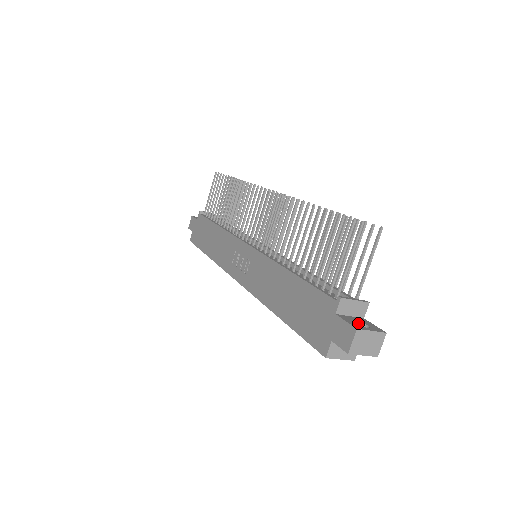
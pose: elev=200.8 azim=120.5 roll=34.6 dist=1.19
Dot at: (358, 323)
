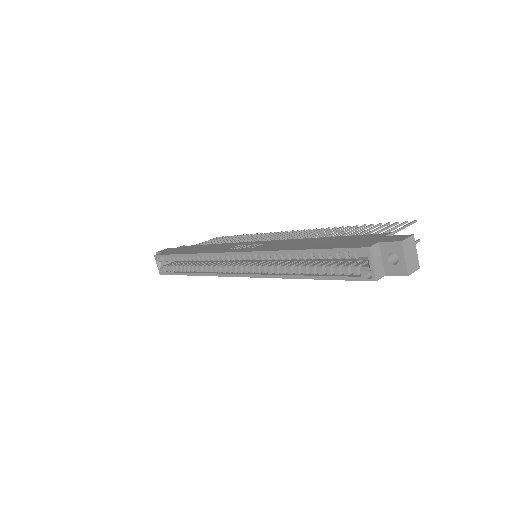
Dot at: occluded
